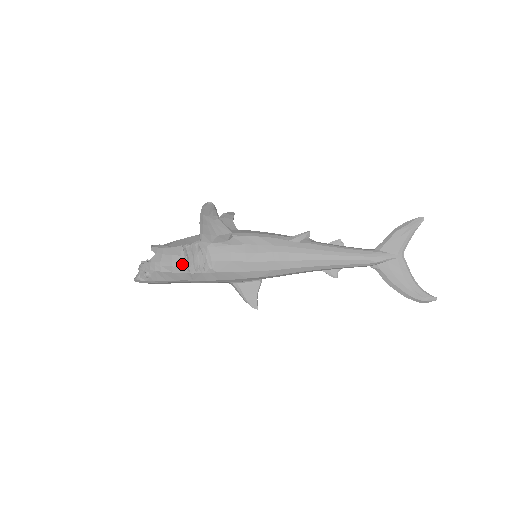
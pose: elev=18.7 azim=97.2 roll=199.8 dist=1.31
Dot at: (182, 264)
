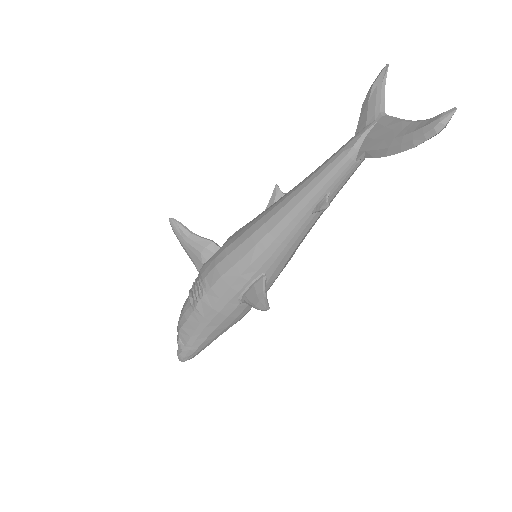
Dot at: (188, 304)
